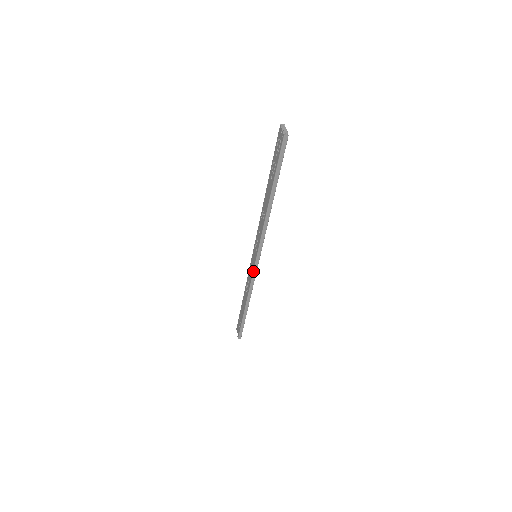
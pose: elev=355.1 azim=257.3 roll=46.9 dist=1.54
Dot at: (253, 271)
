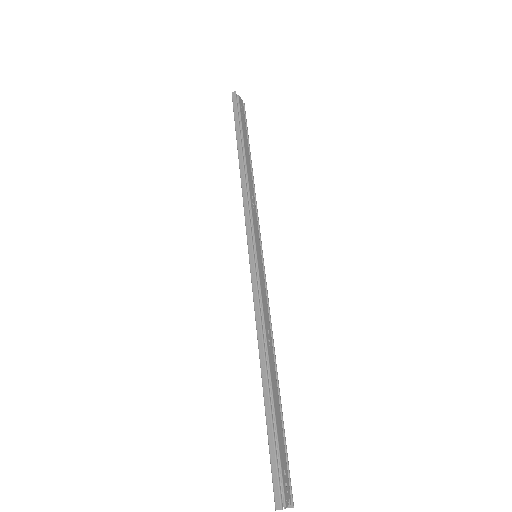
Dot at: occluded
